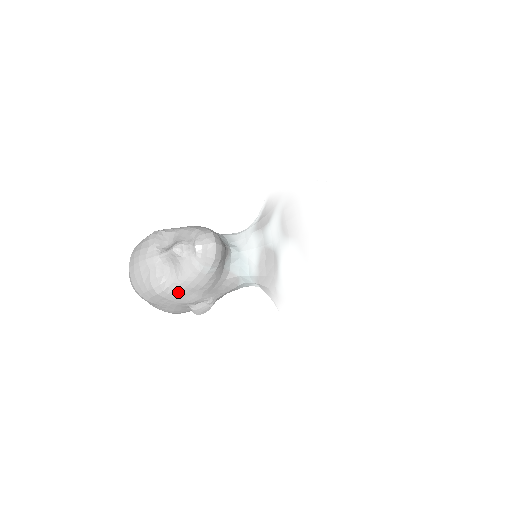
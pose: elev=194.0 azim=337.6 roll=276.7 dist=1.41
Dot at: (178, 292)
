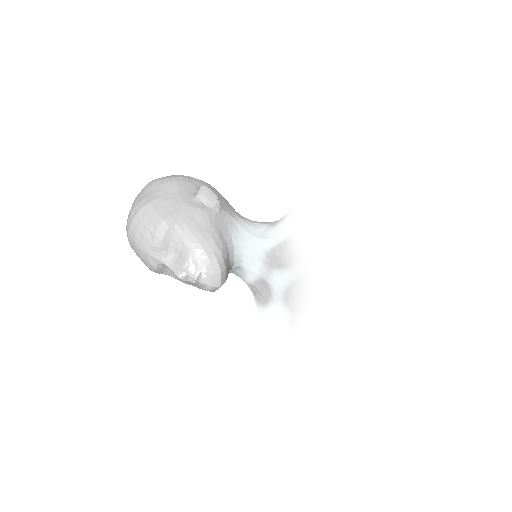
Dot at: occluded
